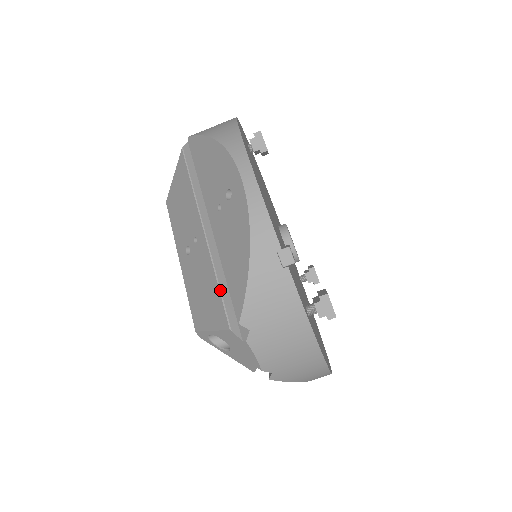
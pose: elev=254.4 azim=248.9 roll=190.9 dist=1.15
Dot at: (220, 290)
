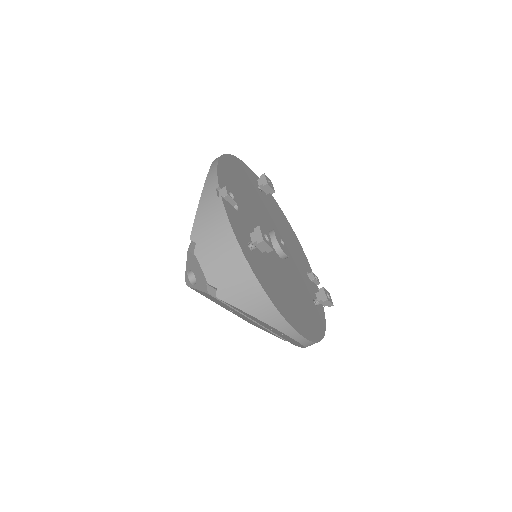
Dot at: occluded
